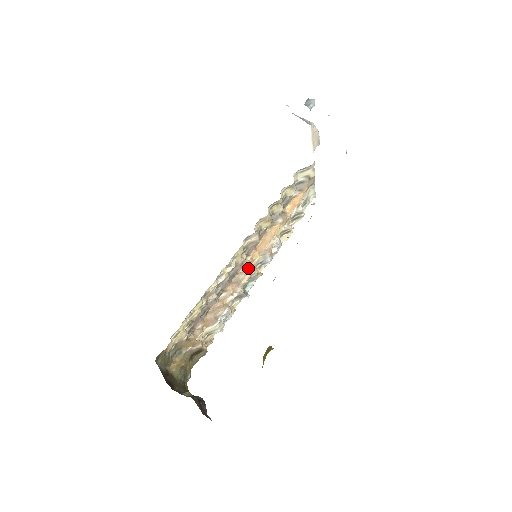
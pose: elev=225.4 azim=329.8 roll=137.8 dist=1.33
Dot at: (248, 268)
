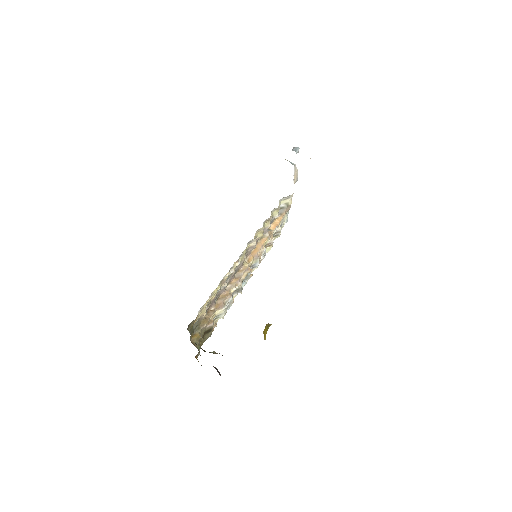
Dot at: (246, 267)
